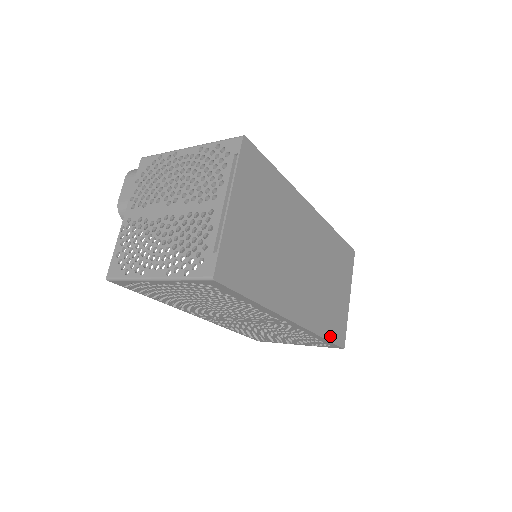
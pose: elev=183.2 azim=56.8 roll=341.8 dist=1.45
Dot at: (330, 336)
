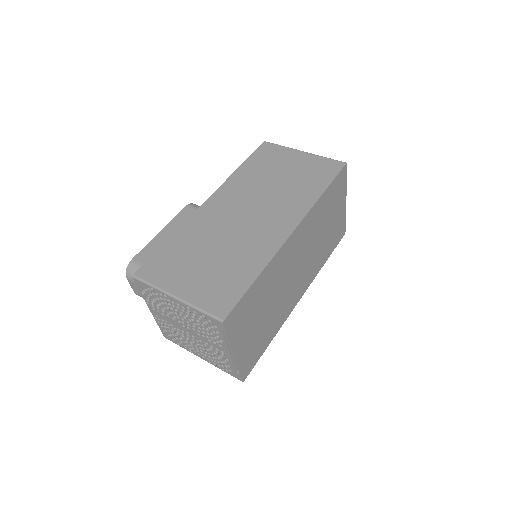
Dot at: (331, 251)
